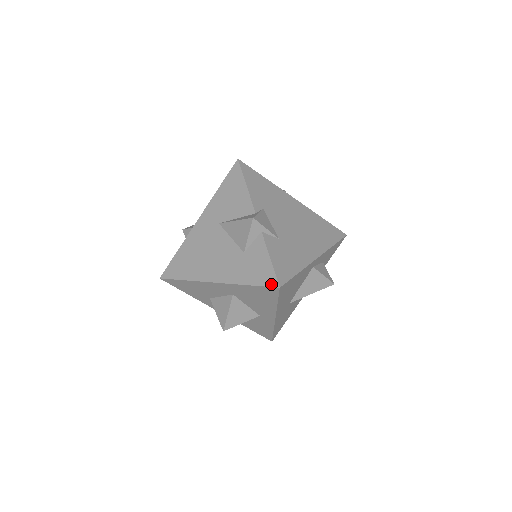
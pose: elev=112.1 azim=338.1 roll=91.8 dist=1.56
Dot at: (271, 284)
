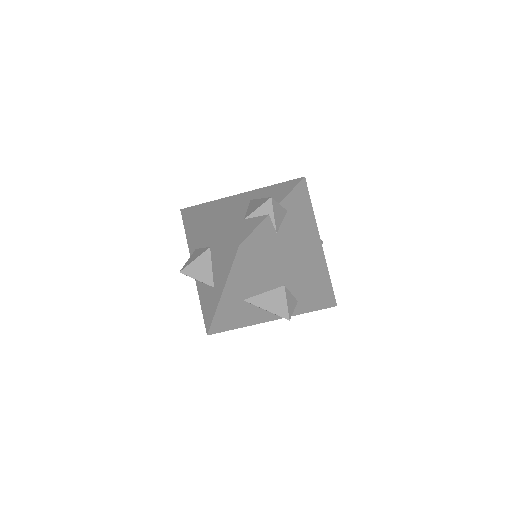
Dot at: (237, 241)
